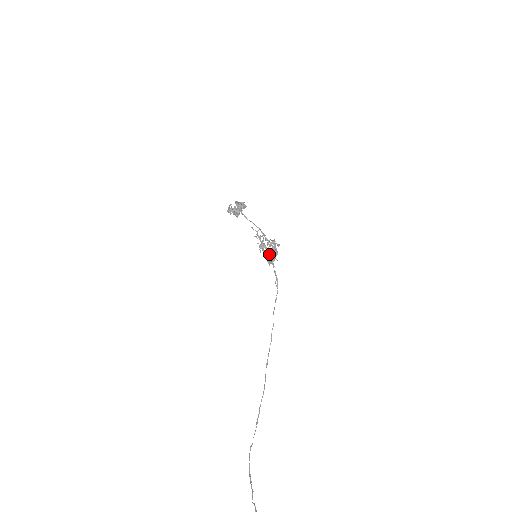
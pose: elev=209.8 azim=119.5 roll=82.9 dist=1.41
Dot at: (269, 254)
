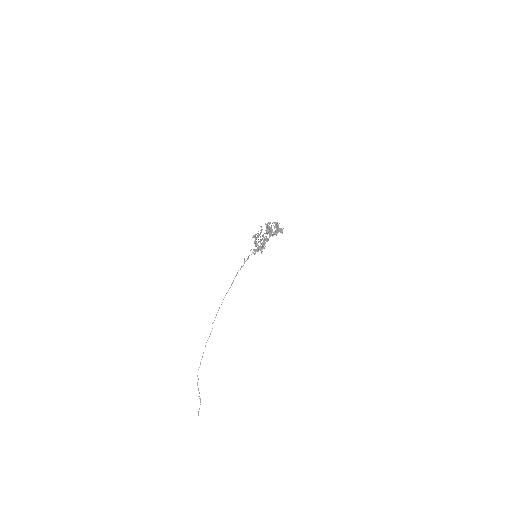
Dot at: (255, 242)
